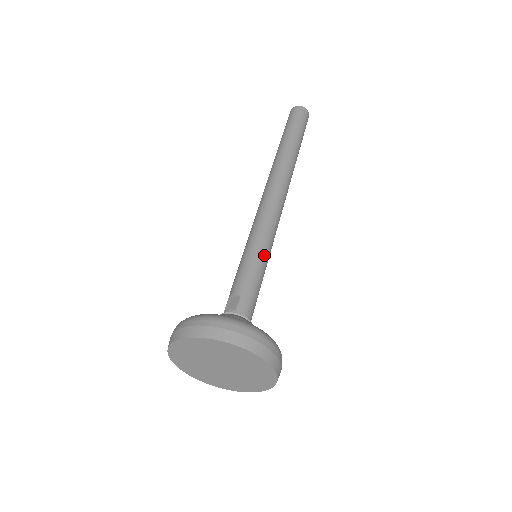
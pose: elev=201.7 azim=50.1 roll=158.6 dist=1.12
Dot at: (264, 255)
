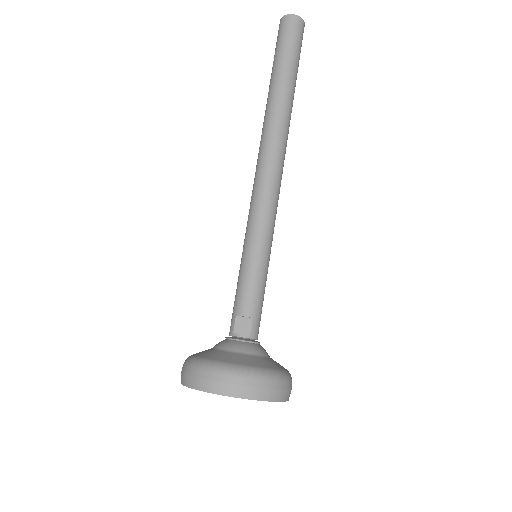
Dot at: occluded
